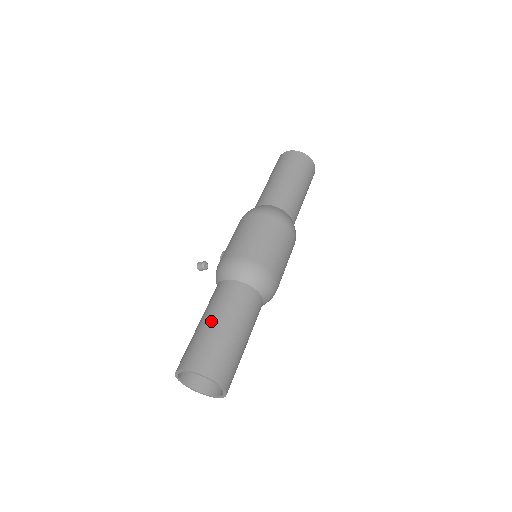
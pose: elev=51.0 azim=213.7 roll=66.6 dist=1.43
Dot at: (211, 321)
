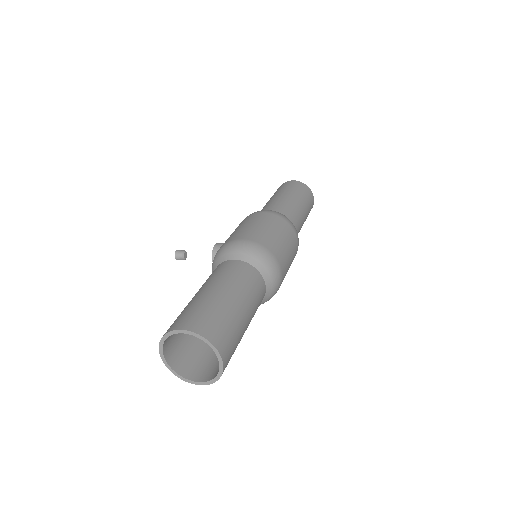
Dot at: (219, 291)
